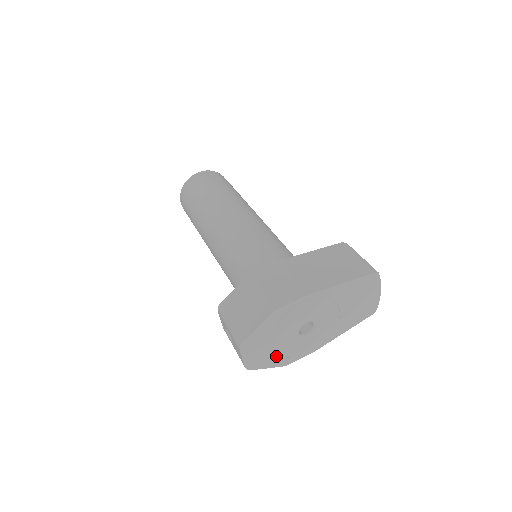
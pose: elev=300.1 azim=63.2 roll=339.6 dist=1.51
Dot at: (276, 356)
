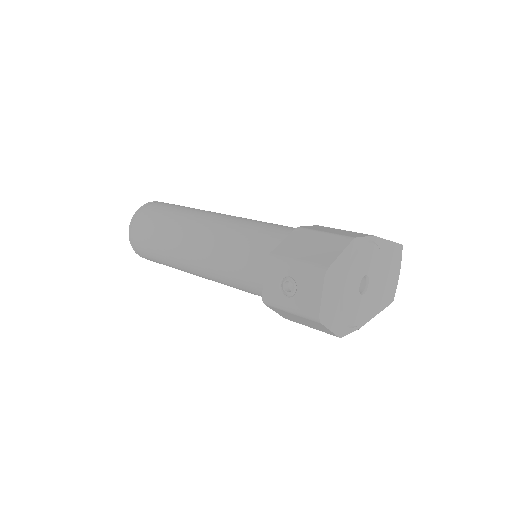
Dot at: (339, 314)
